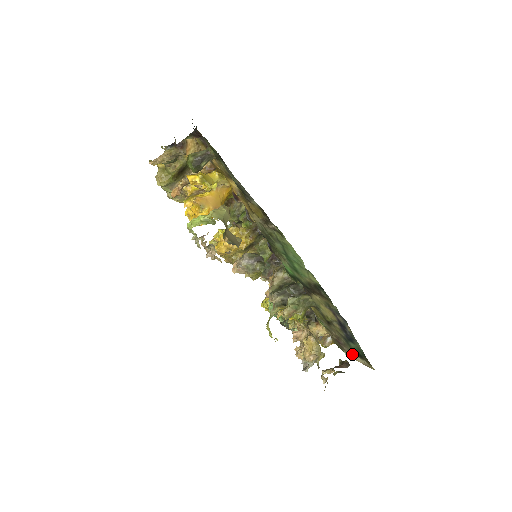
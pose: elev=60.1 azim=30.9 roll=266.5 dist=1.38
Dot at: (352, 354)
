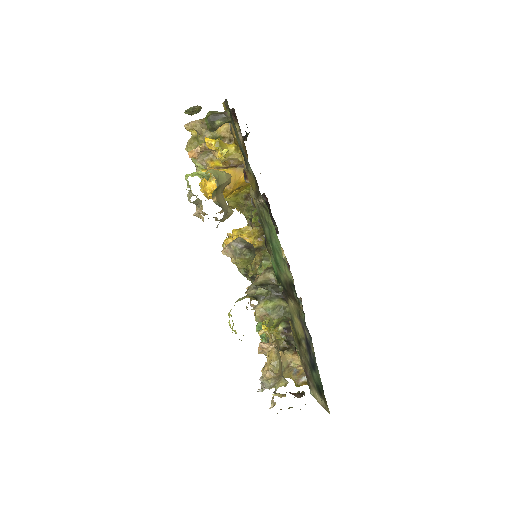
Dot at: (315, 392)
